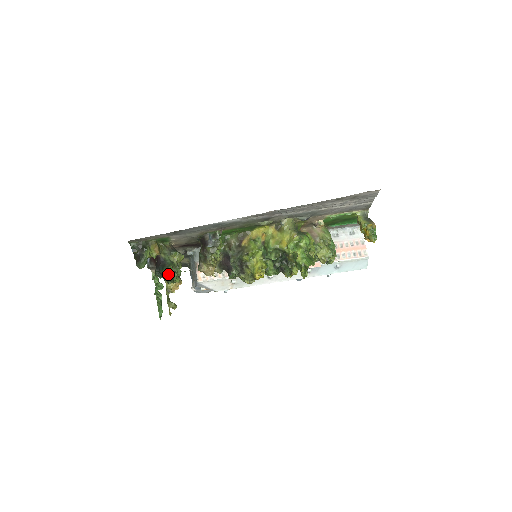
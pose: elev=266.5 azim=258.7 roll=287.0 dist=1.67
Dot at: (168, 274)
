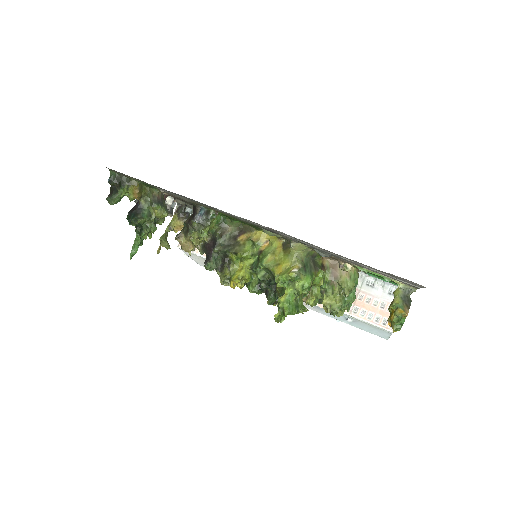
Dot at: (139, 225)
